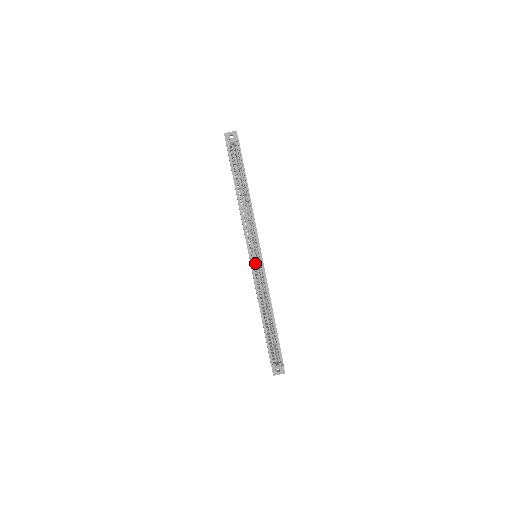
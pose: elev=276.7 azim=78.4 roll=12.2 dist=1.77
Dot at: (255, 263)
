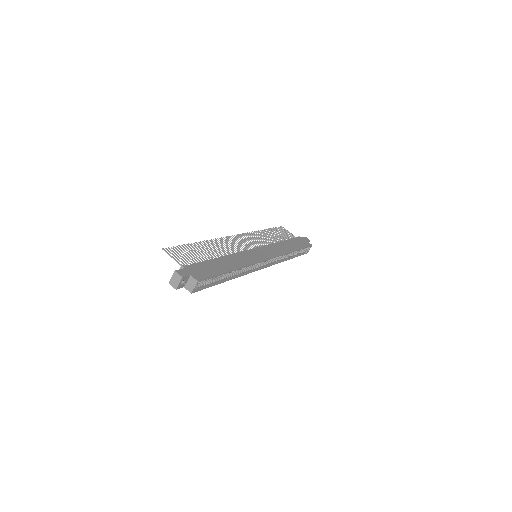
Dot at: occluded
